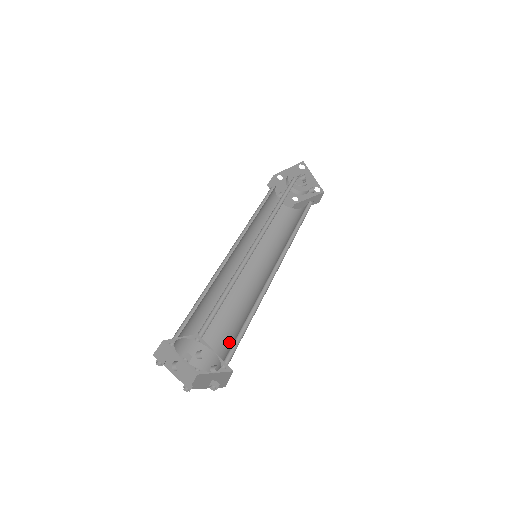
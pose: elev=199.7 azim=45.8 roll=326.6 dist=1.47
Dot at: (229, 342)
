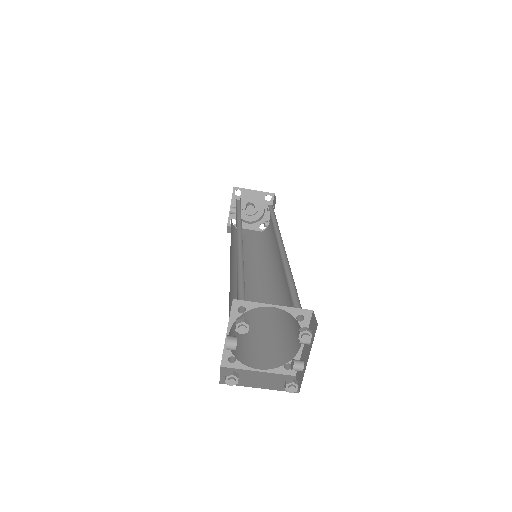
Dot at: (256, 339)
